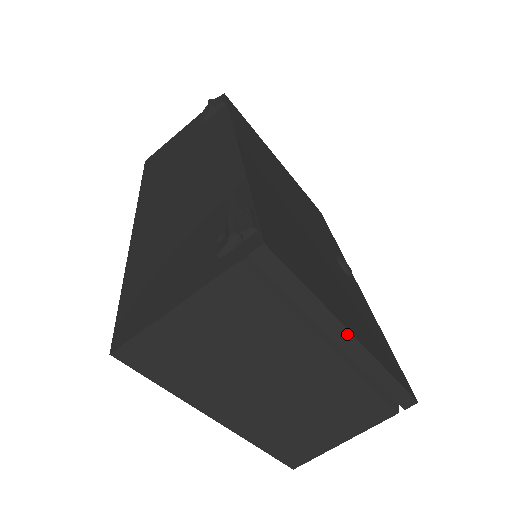
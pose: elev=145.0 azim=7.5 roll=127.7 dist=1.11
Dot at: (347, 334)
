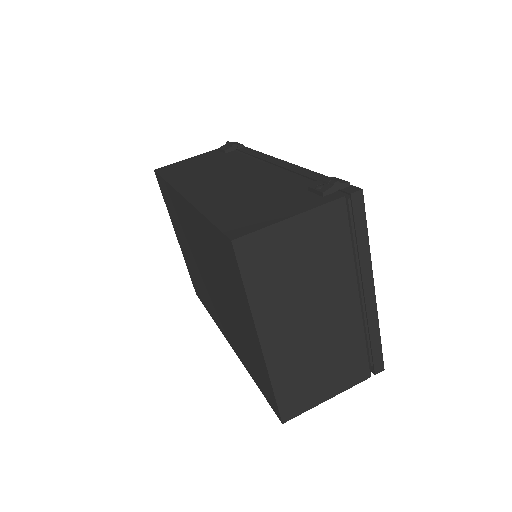
Dot at: (372, 285)
